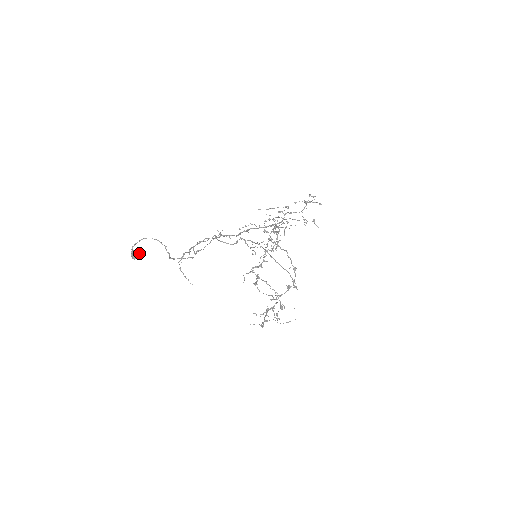
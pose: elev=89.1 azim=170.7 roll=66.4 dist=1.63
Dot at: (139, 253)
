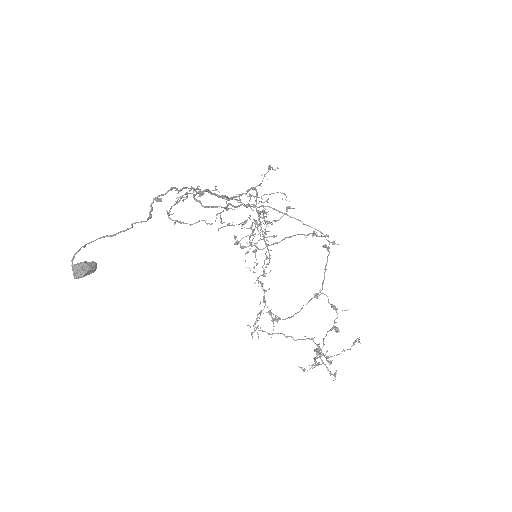
Dot at: (88, 262)
